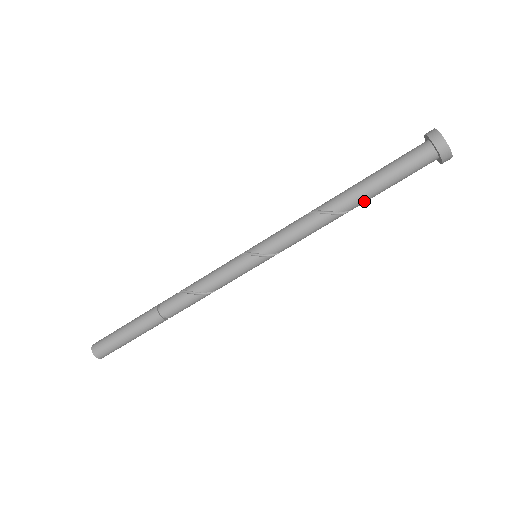
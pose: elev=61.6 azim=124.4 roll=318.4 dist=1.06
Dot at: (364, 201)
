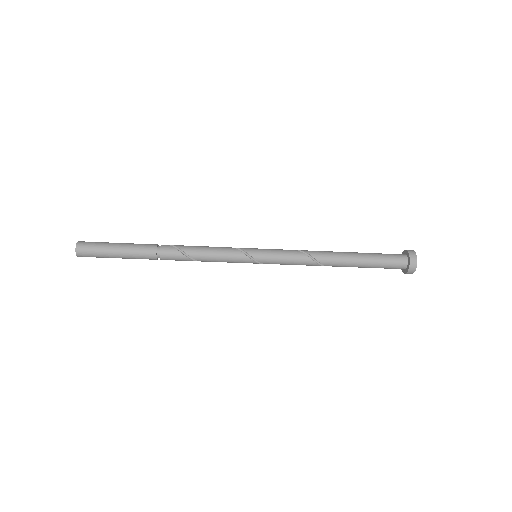
Dot at: occluded
